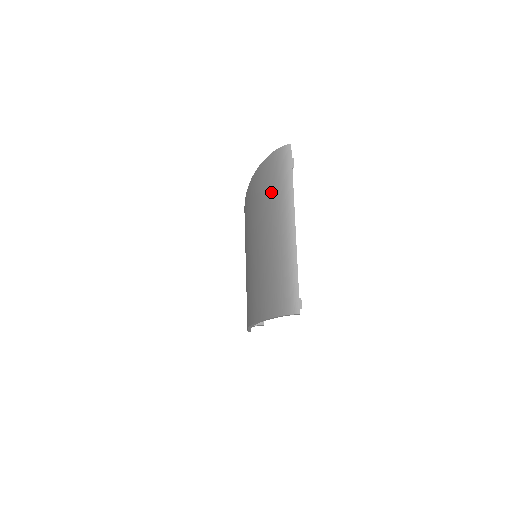
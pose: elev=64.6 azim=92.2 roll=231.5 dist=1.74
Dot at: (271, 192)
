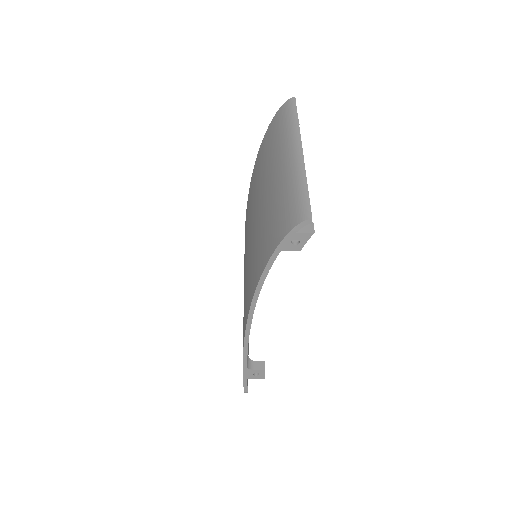
Dot at: (274, 142)
